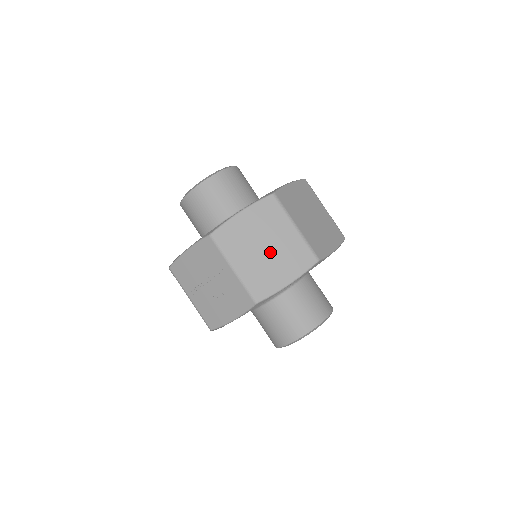
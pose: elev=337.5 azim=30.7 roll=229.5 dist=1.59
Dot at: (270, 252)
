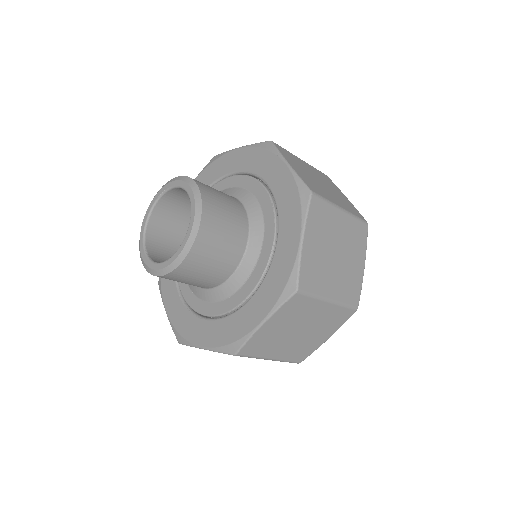
Dot at: (305, 332)
